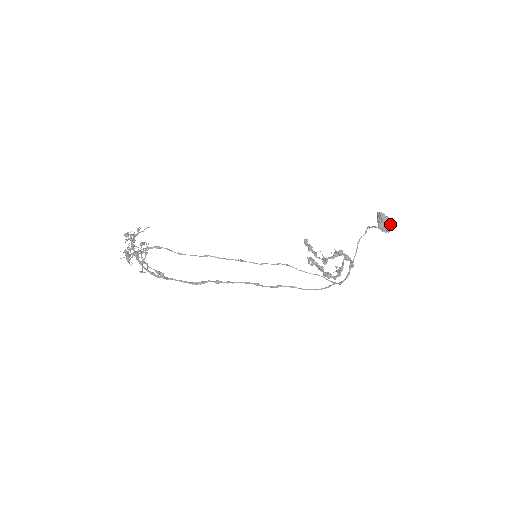
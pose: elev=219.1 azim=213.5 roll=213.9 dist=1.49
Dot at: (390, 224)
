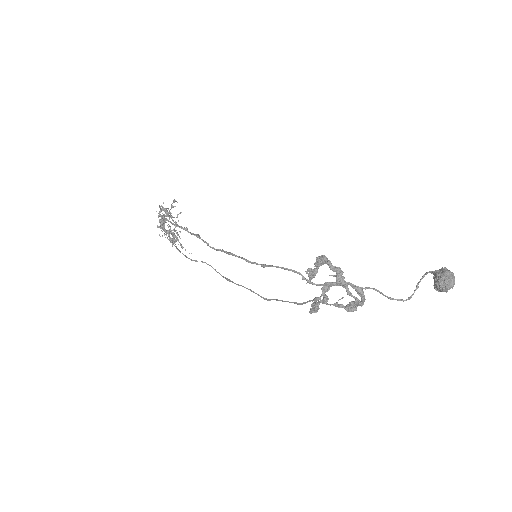
Dot at: (452, 275)
